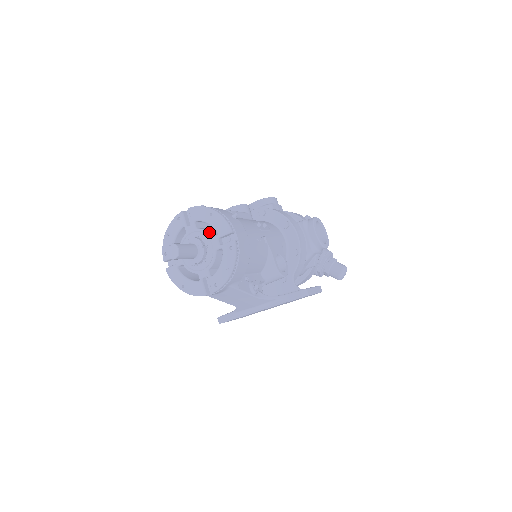
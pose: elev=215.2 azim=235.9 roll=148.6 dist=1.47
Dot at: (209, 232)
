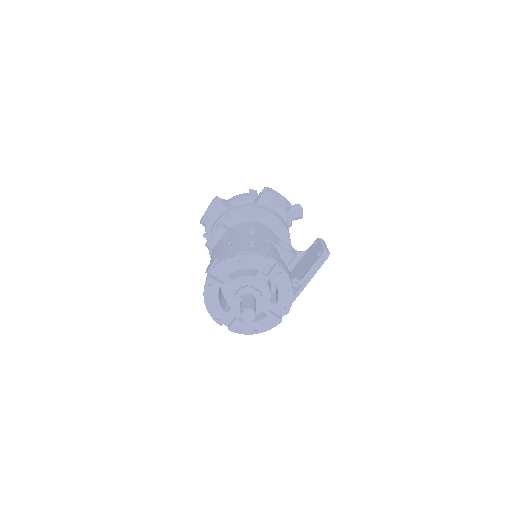
Dot at: (247, 275)
